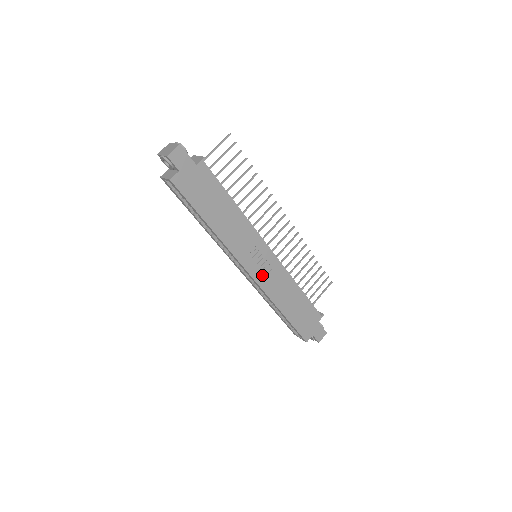
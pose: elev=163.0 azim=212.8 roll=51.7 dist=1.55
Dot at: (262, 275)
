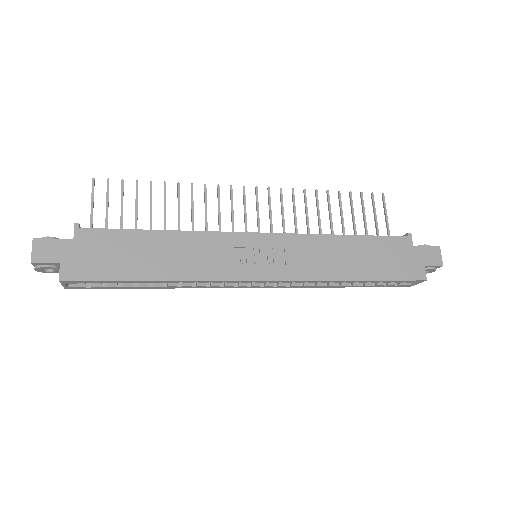
Dot at: (280, 267)
